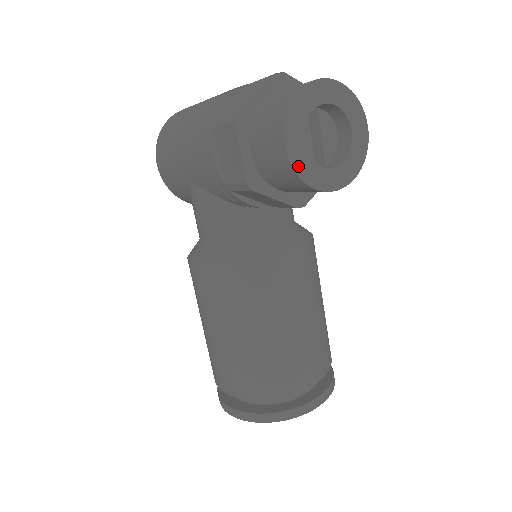
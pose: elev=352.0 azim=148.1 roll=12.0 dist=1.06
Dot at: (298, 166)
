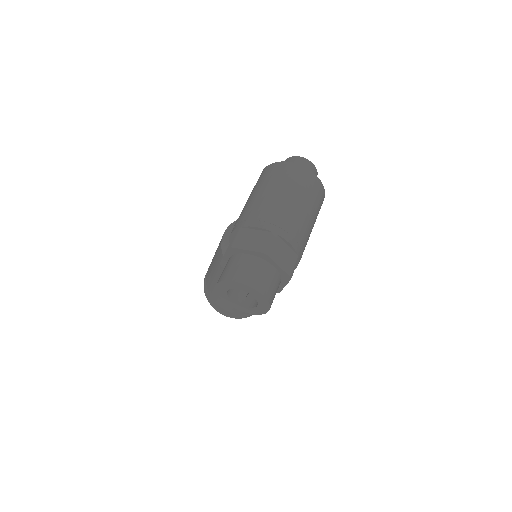
Dot at: (219, 292)
